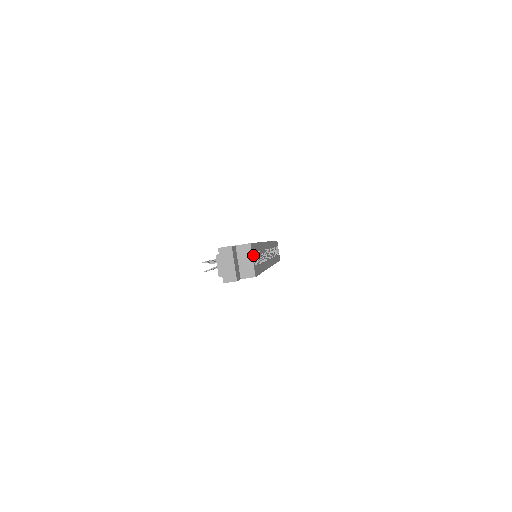
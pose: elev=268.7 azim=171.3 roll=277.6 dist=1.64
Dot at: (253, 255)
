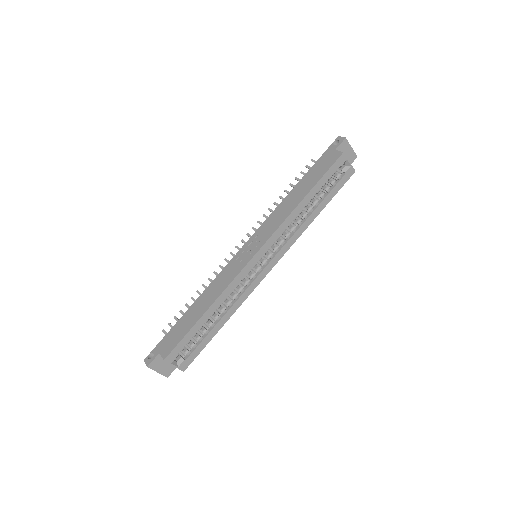
Dot at: (187, 343)
